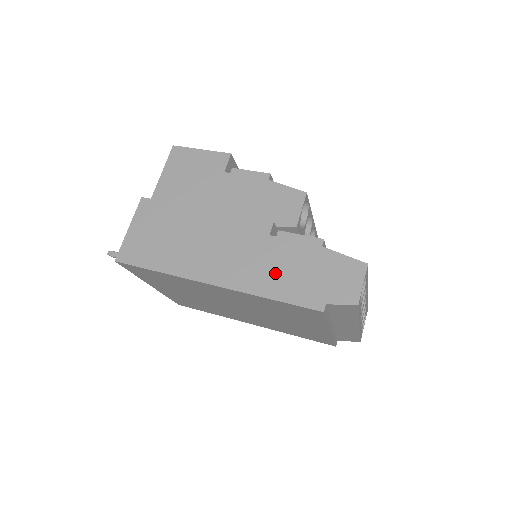
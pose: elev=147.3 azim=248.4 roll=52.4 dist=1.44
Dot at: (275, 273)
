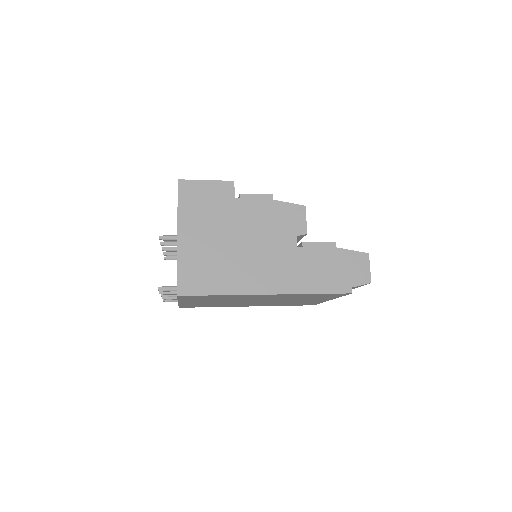
Dot at: (311, 274)
